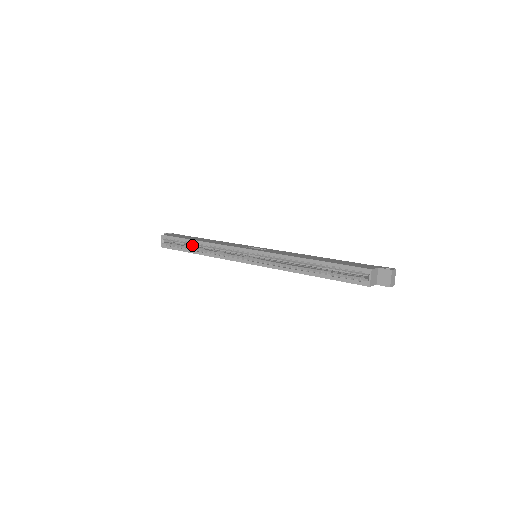
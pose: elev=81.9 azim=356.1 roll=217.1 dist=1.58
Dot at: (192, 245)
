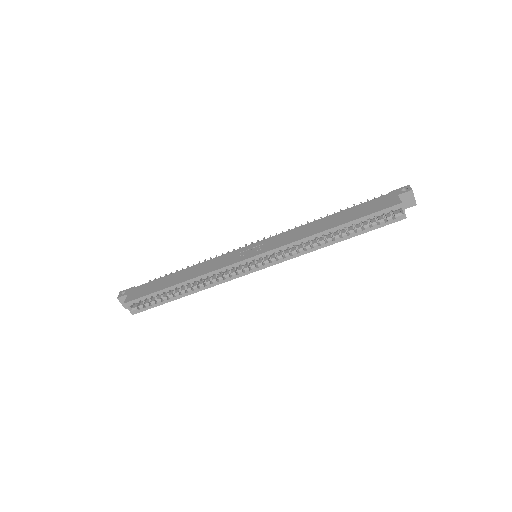
Dot at: occluded
